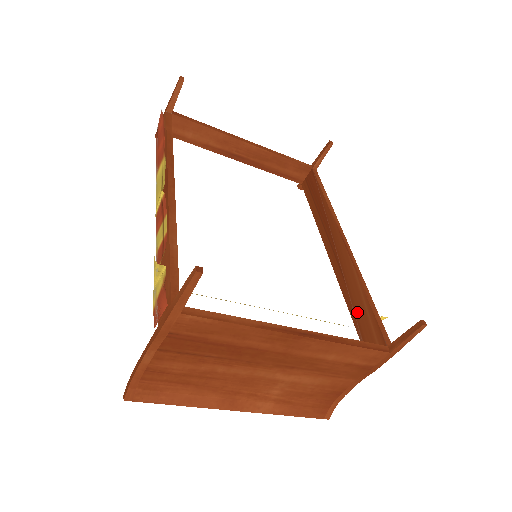
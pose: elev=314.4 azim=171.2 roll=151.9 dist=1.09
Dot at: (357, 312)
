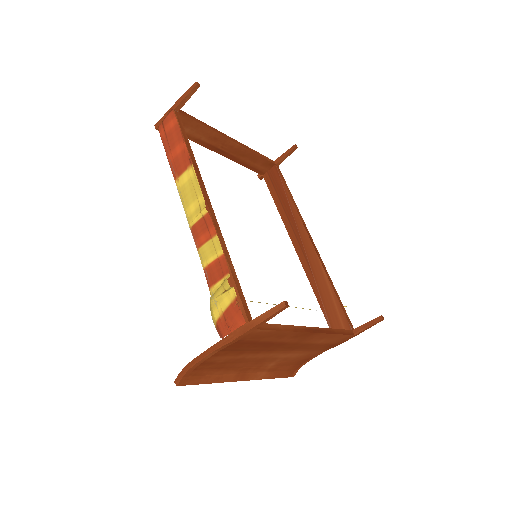
Dot at: (325, 301)
